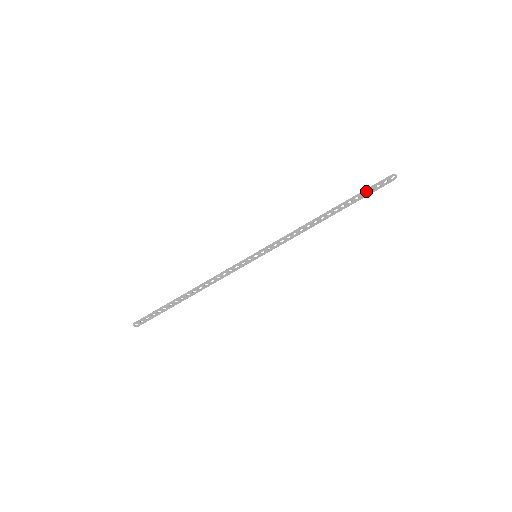
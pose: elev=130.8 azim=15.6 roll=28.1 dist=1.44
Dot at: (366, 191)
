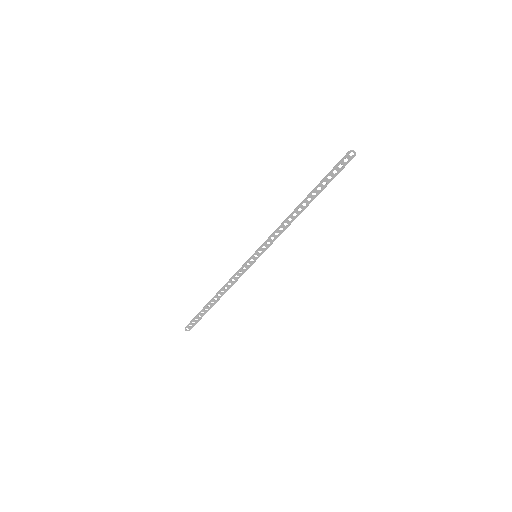
Dot at: (329, 174)
